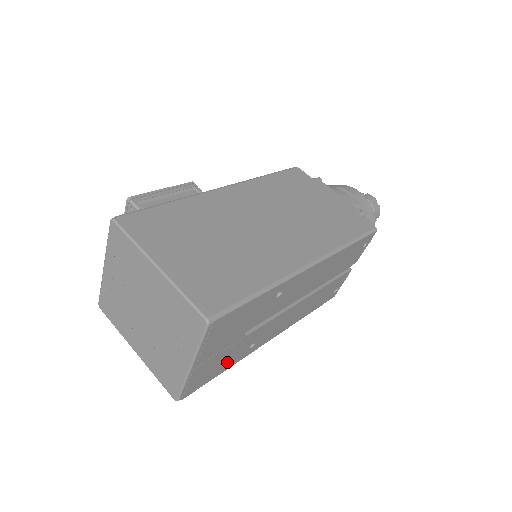
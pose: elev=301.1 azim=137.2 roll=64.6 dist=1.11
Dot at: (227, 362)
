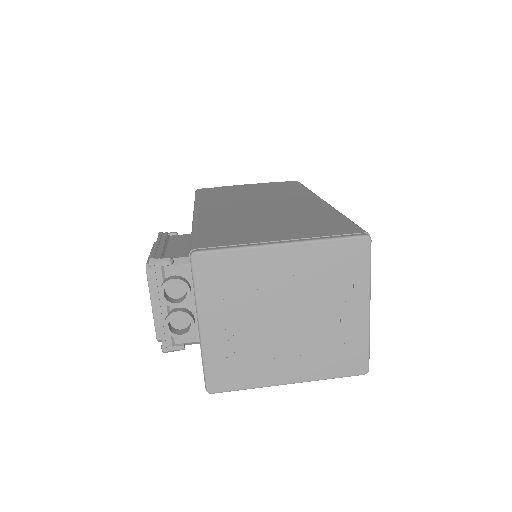
Dot at: occluded
